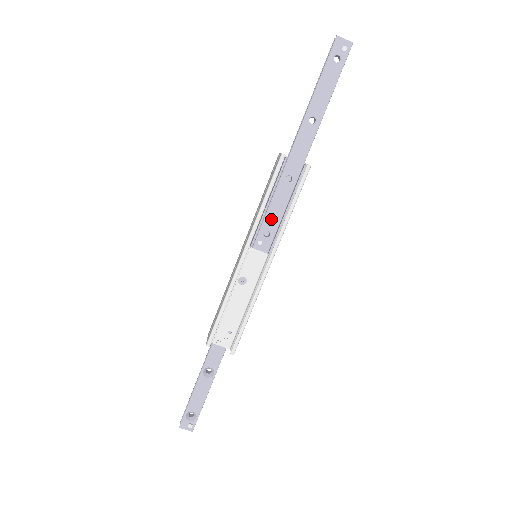
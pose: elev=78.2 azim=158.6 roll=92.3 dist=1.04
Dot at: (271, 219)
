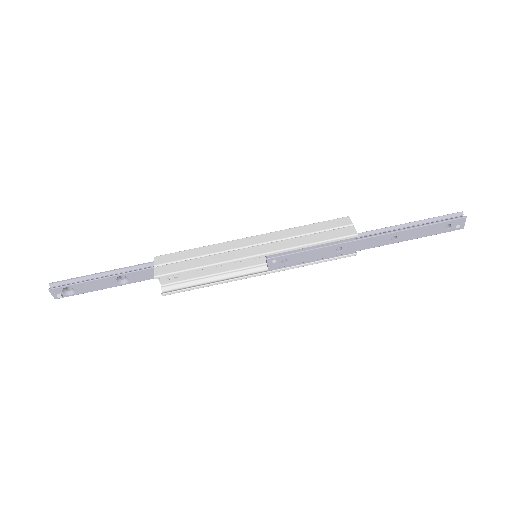
Dot at: (299, 257)
